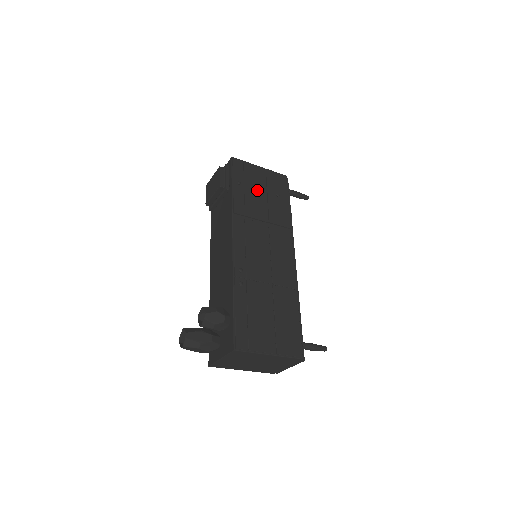
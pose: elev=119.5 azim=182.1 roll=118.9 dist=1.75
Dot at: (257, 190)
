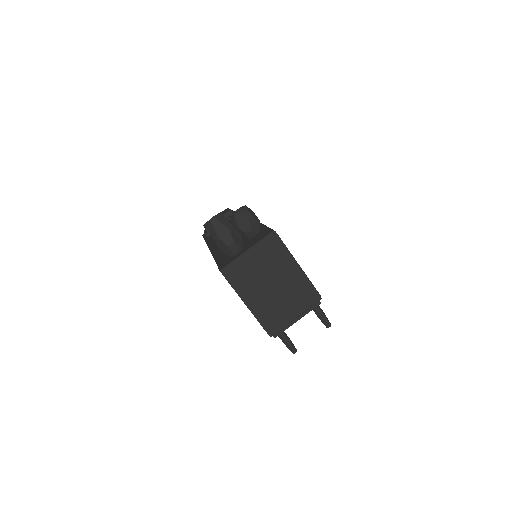
Dot at: occluded
